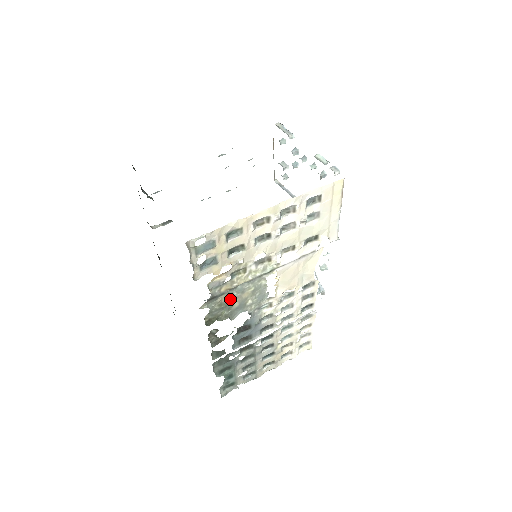
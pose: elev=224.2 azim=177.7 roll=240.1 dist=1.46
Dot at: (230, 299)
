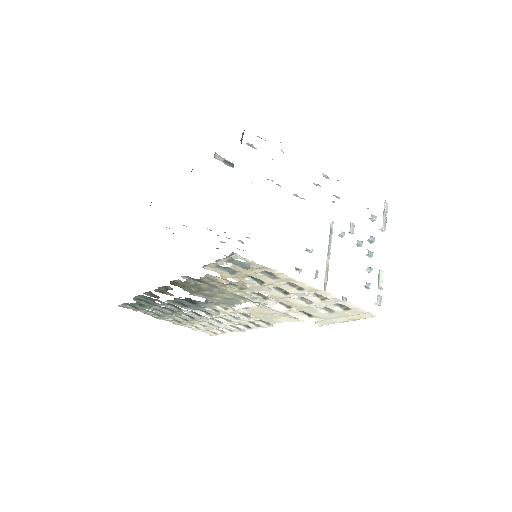
Dot at: (208, 288)
